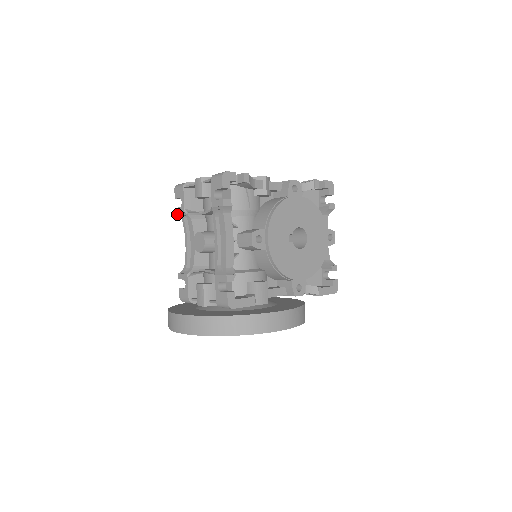
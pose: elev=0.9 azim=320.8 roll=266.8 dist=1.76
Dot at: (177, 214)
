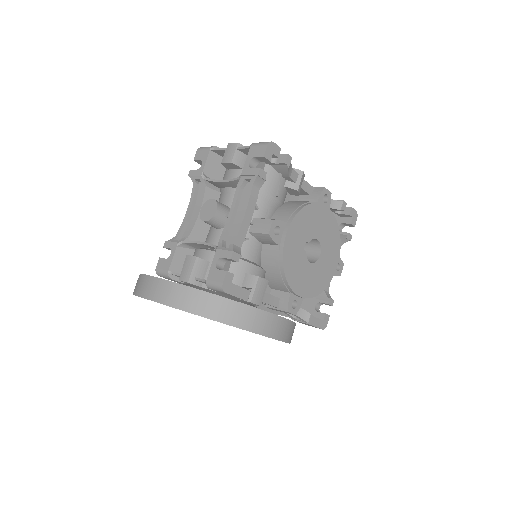
Dot at: (190, 177)
